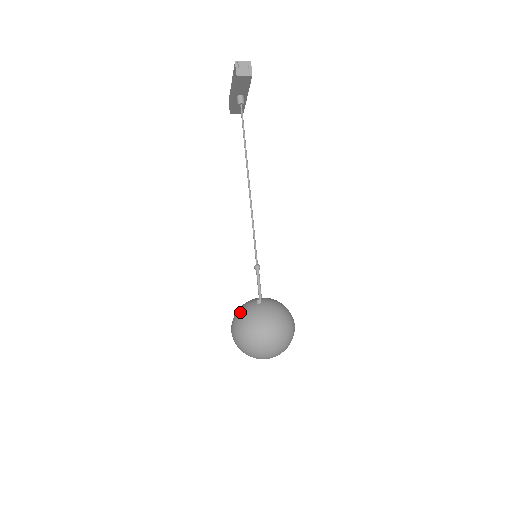
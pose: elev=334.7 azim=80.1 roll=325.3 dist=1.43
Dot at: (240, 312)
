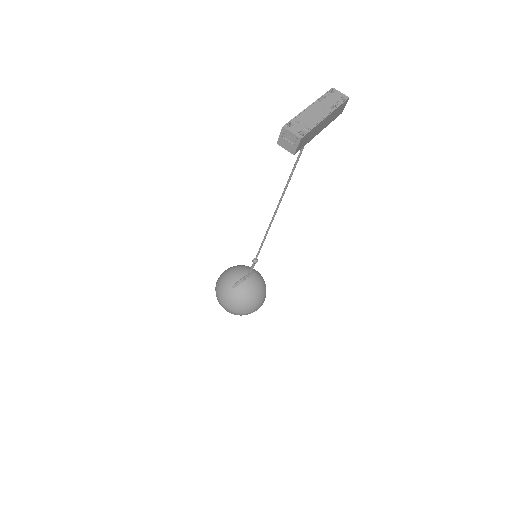
Dot at: (223, 278)
